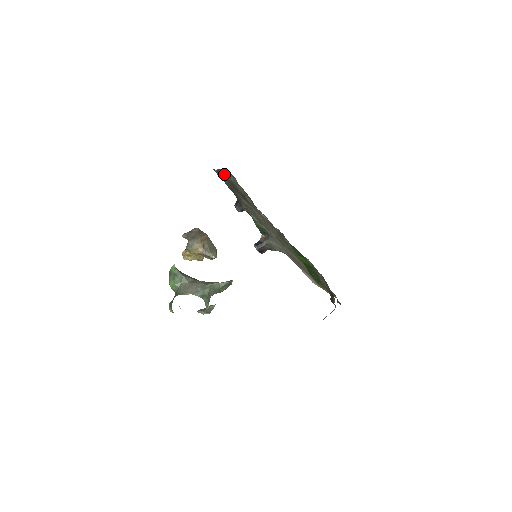
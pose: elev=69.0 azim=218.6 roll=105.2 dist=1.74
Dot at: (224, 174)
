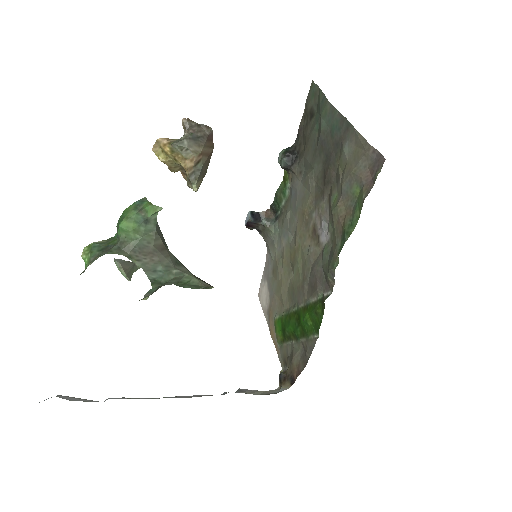
Dot at: (346, 134)
